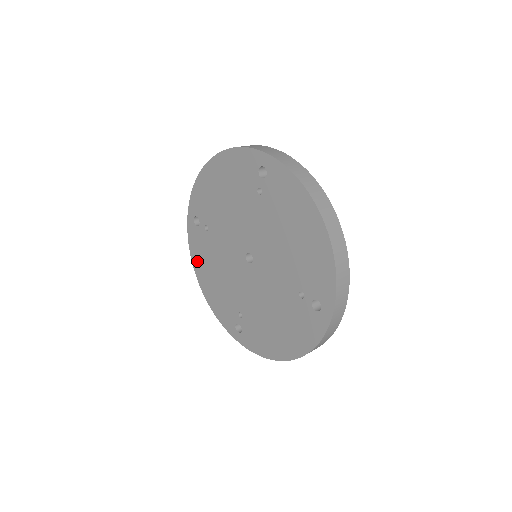
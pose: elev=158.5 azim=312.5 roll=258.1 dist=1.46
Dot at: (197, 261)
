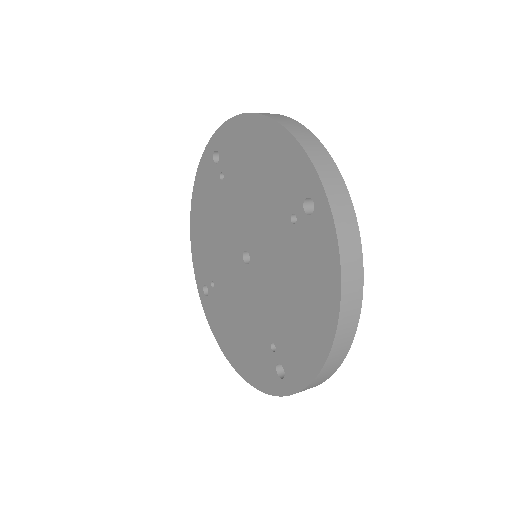
Dot at: (222, 339)
